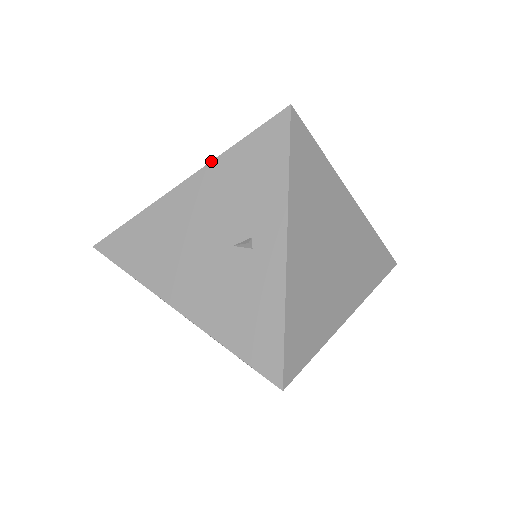
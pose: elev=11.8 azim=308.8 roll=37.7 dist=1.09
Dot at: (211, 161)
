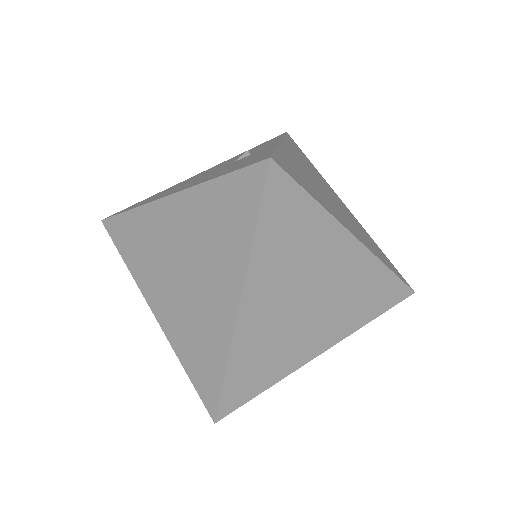
Dot at: occluded
